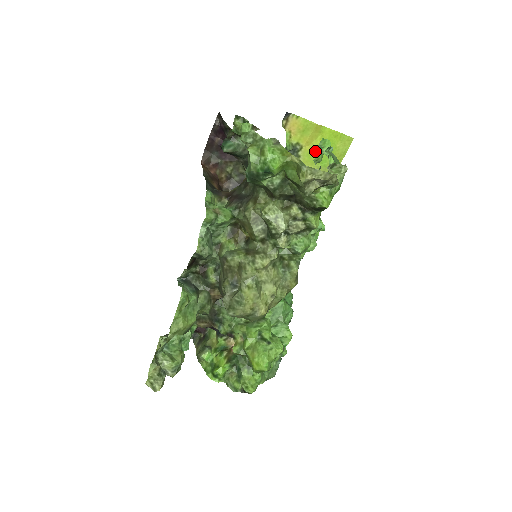
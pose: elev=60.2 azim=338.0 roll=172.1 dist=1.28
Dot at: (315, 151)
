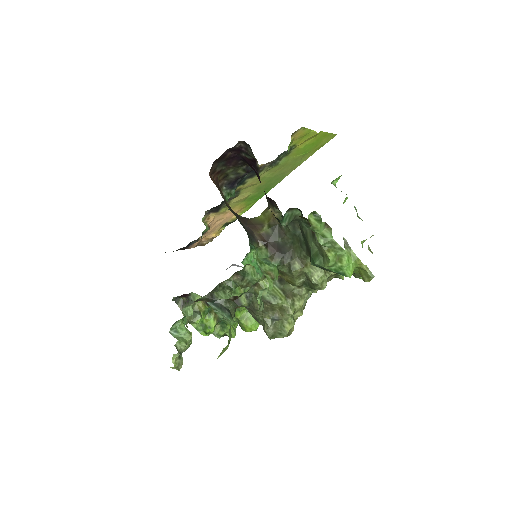
Dot at: (304, 147)
